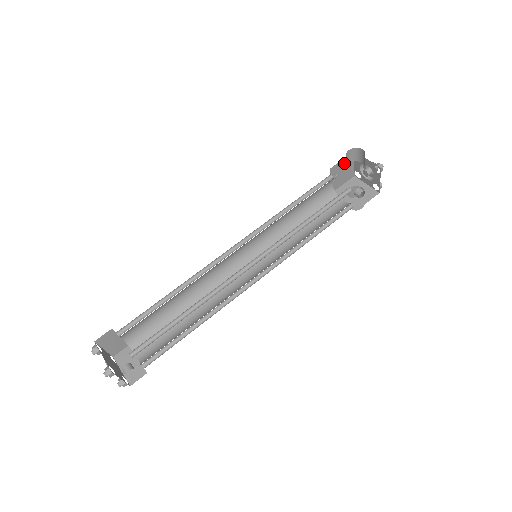
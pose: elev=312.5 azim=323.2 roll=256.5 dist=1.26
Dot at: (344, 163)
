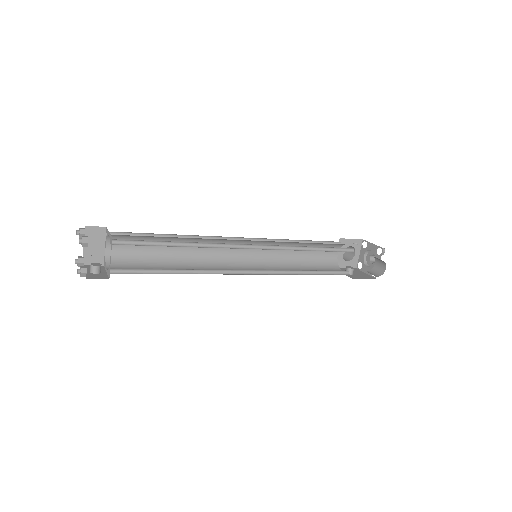
Dot at: occluded
